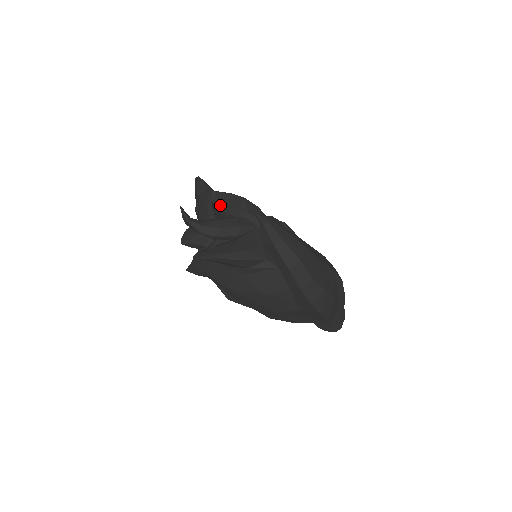
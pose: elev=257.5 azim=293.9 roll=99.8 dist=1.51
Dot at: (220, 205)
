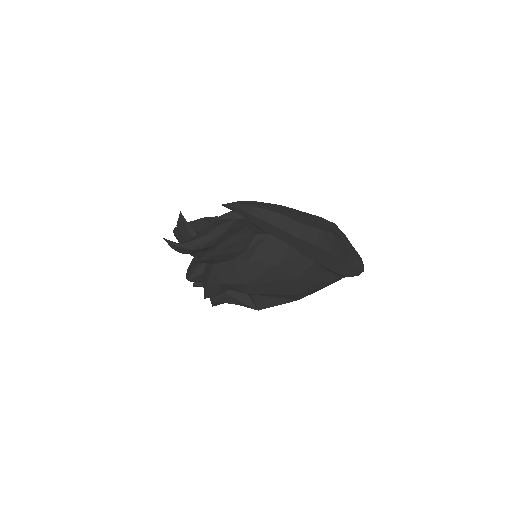
Dot at: (200, 230)
